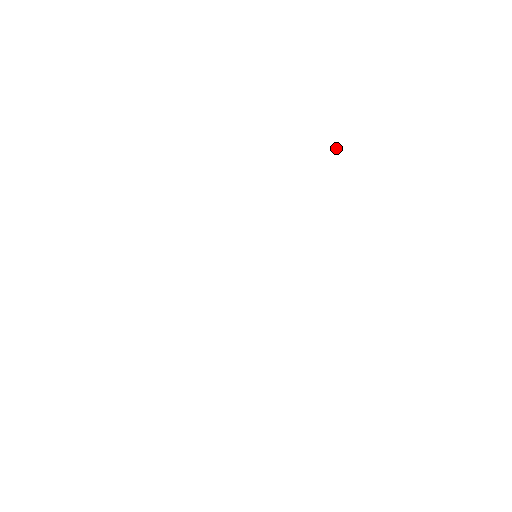
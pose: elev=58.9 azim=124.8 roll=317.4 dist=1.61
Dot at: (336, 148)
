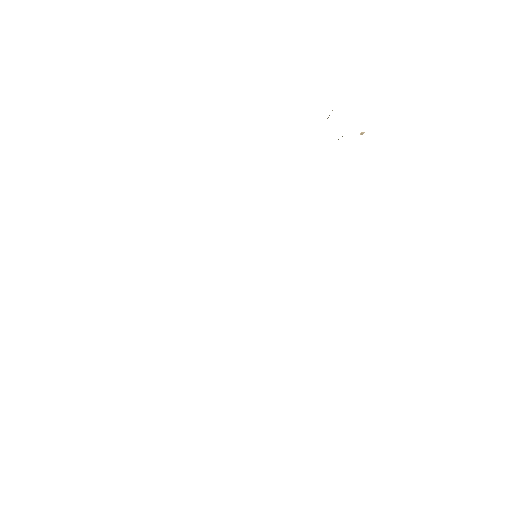
Dot at: (363, 132)
